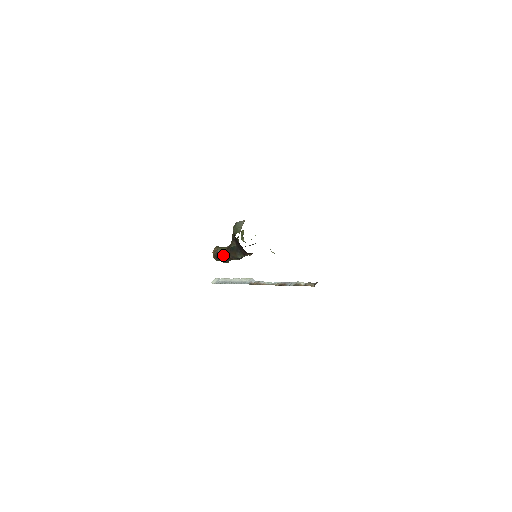
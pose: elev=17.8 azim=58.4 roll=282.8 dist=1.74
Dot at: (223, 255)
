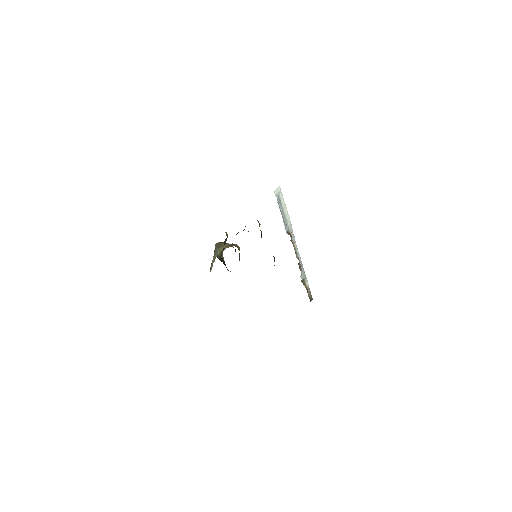
Dot at: (219, 259)
